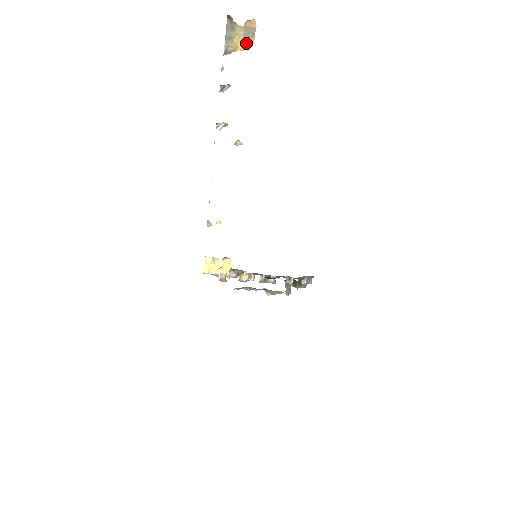
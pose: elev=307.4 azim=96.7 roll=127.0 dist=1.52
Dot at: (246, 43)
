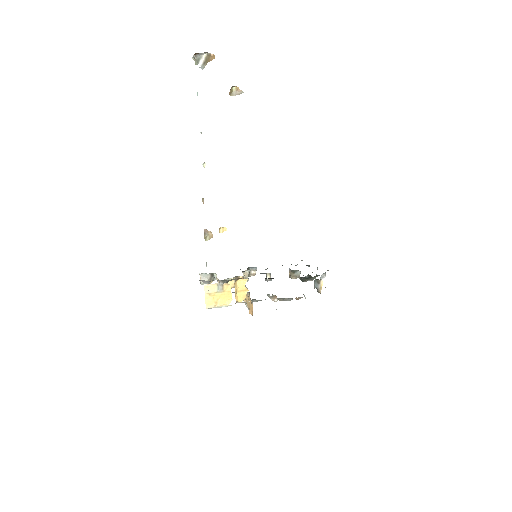
Dot at: out of frame
